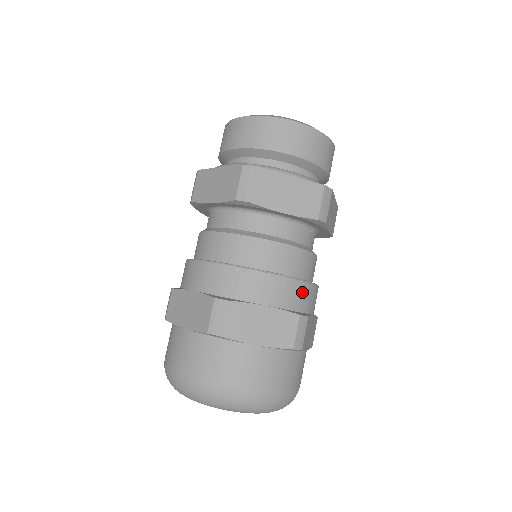
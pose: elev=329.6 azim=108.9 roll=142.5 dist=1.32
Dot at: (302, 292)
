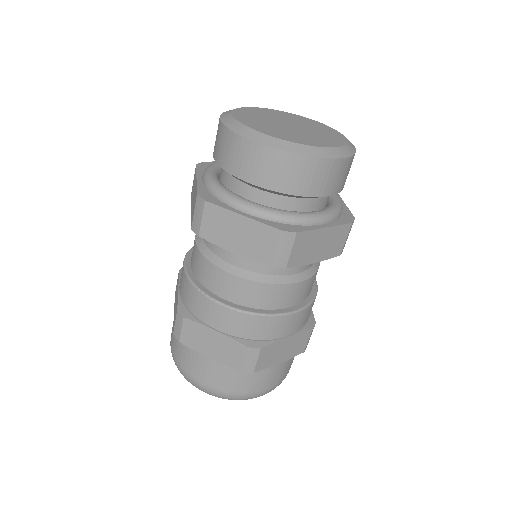
Dot at: (260, 324)
